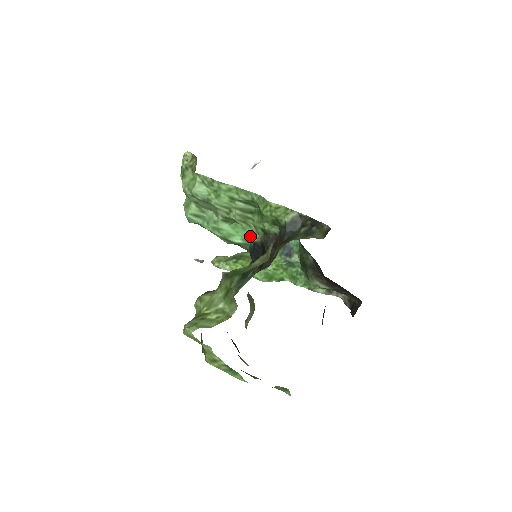
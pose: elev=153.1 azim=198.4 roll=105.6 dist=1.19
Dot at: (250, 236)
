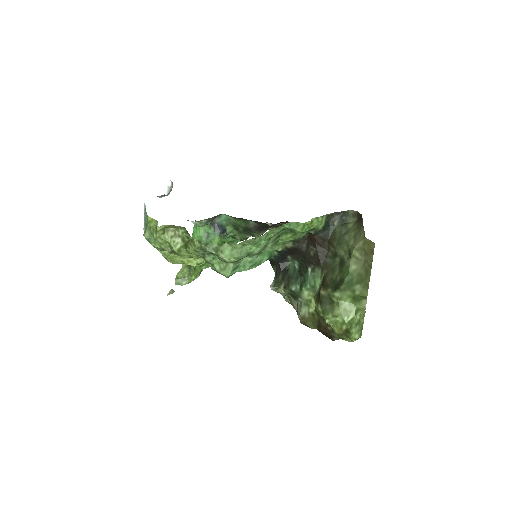
Dot at: (277, 250)
